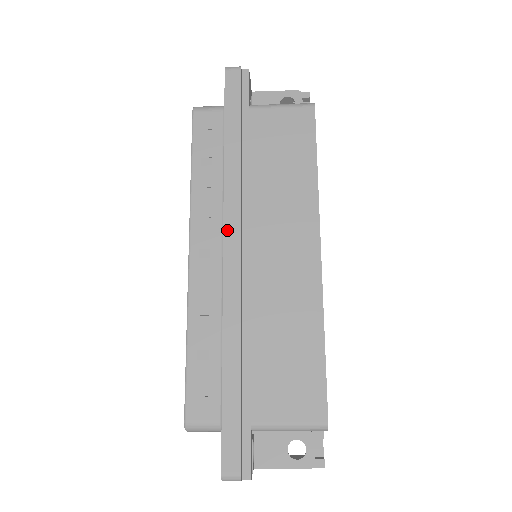
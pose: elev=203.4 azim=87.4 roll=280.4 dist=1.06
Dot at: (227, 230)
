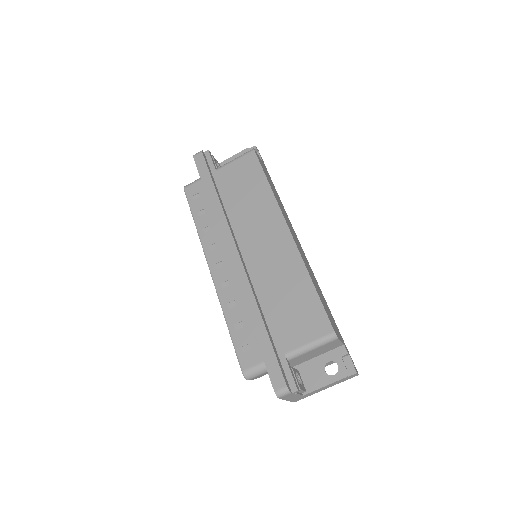
Dot at: (226, 244)
